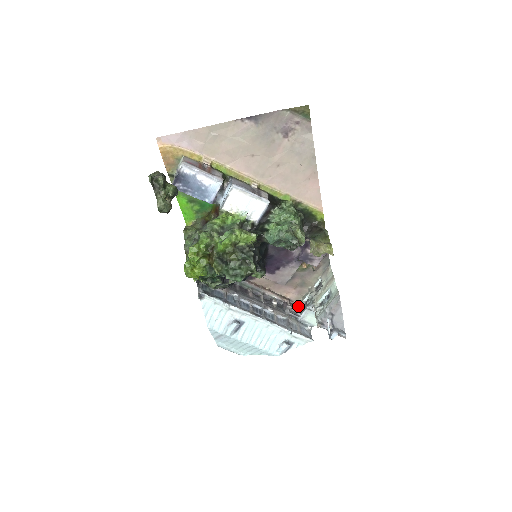
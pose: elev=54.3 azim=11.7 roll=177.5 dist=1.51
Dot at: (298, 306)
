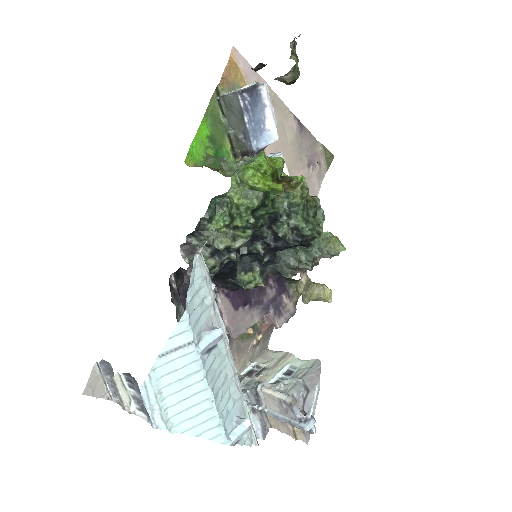
Dot at: occluded
